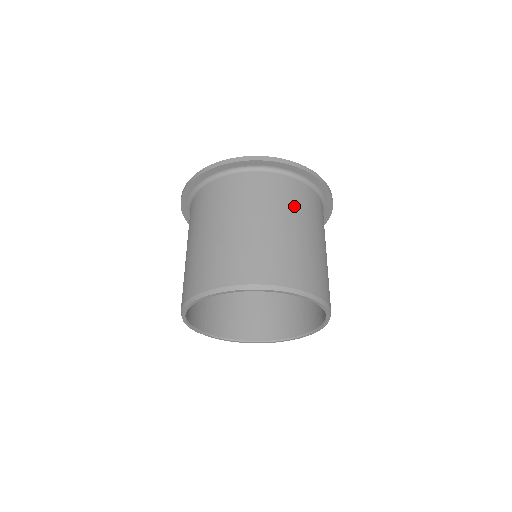
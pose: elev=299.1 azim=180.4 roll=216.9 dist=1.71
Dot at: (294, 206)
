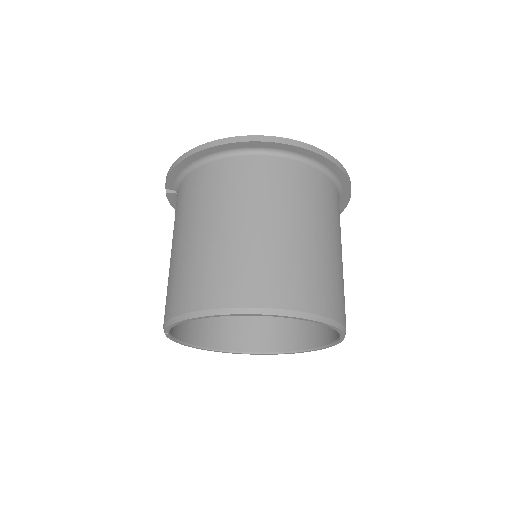
Dot at: (340, 228)
